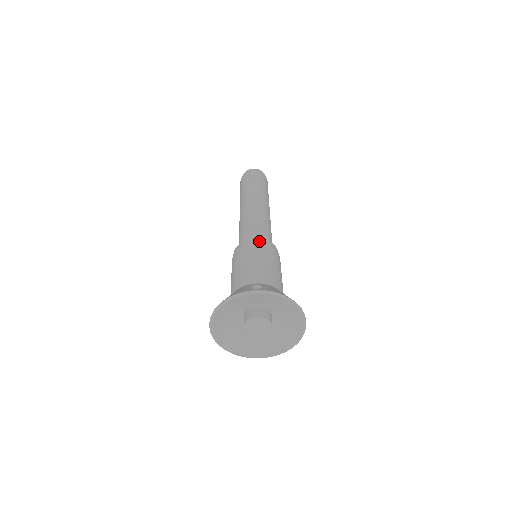
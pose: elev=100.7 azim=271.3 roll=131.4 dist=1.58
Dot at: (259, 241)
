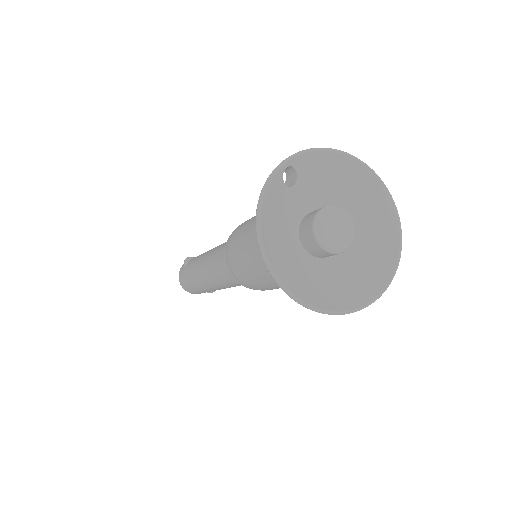
Dot at: occluded
